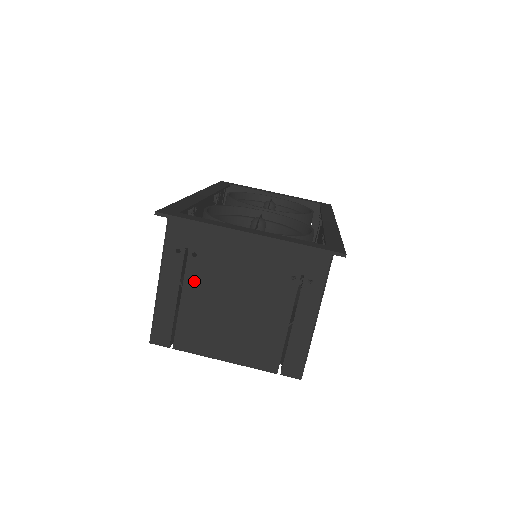
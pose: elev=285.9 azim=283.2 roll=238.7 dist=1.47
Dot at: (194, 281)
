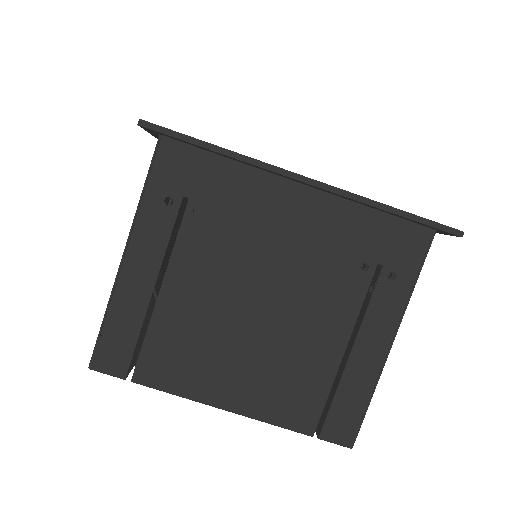
Dot at: (190, 259)
